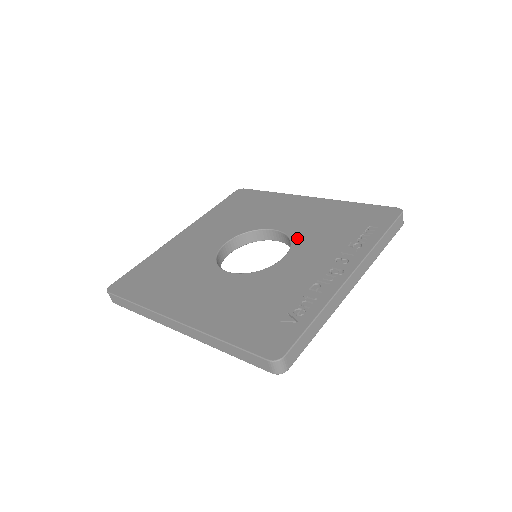
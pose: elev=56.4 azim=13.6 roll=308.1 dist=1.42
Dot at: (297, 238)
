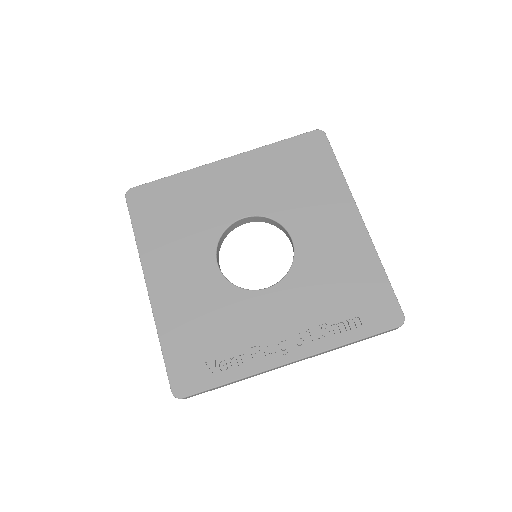
Dot at: (296, 273)
